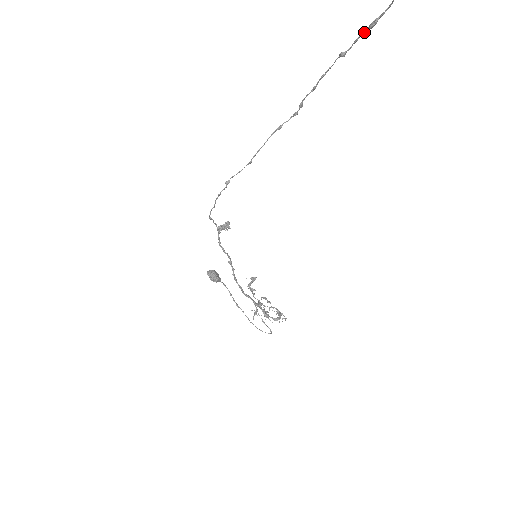
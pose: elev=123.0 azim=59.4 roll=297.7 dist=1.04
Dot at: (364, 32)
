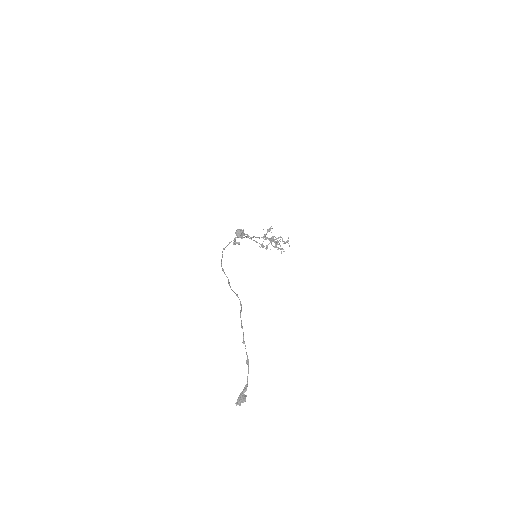
Dot at: (247, 356)
